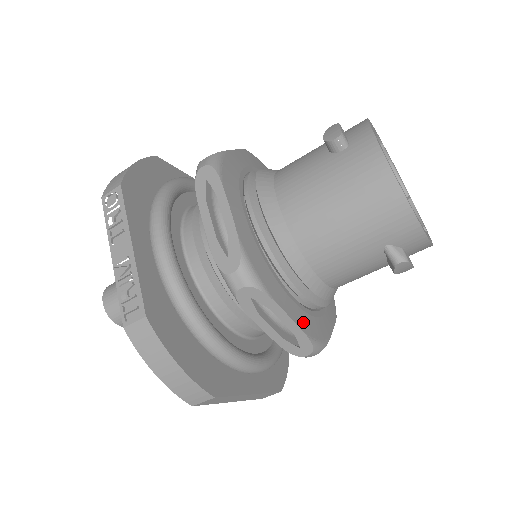
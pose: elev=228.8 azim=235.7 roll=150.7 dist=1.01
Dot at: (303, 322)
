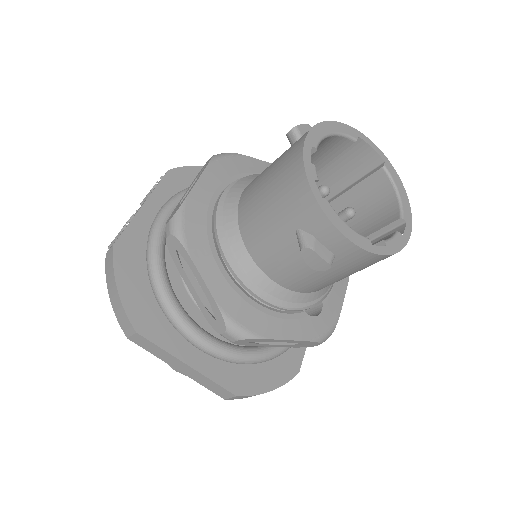
Dot at: (222, 294)
